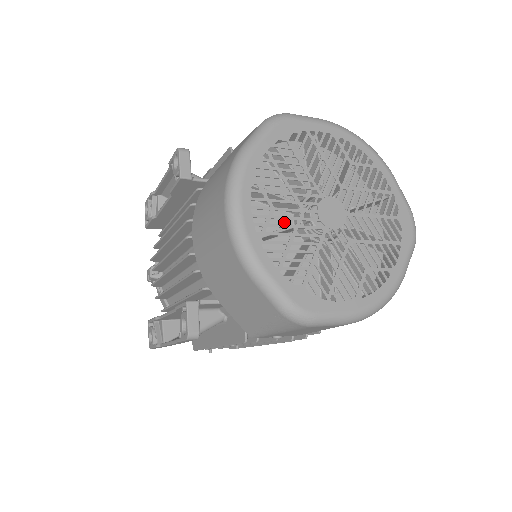
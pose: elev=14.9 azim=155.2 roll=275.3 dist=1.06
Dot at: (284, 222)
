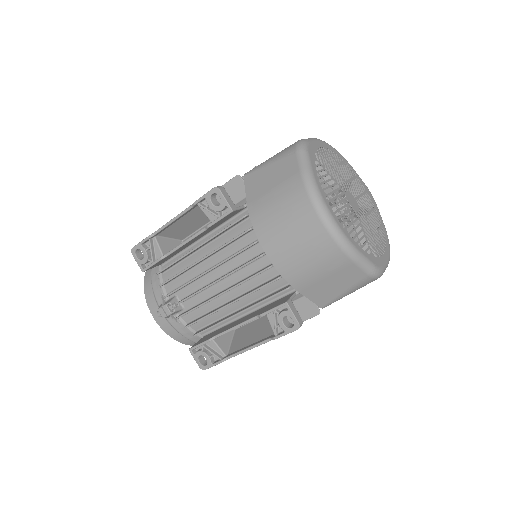
Dot at: occluded
